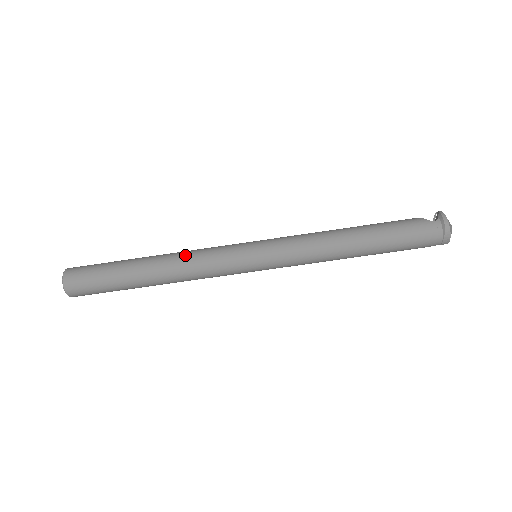
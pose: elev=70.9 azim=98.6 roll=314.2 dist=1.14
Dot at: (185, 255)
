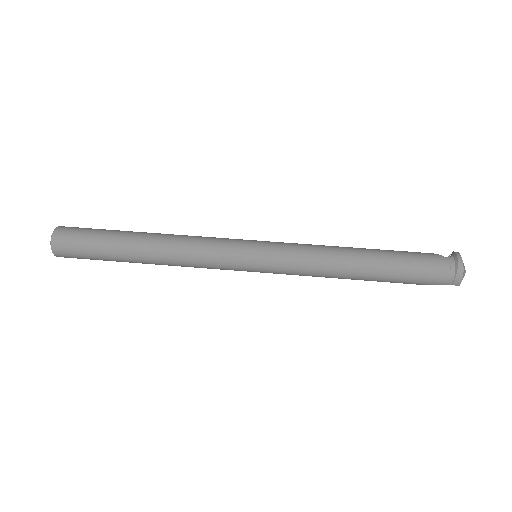
Dot at: (184, 236)
